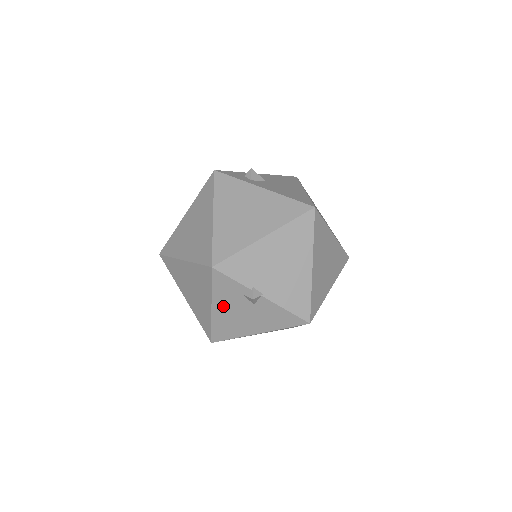
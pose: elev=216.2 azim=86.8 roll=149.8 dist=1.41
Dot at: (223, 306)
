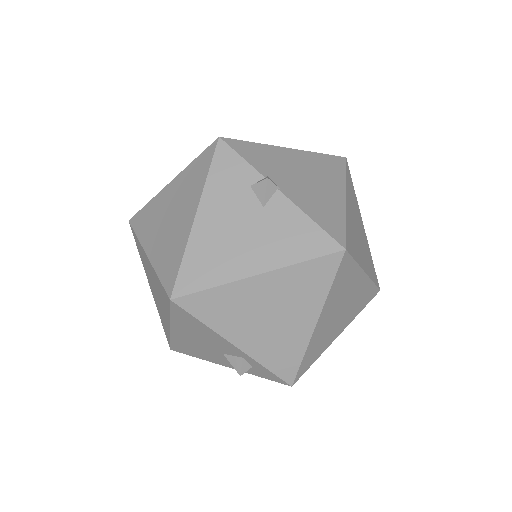
Dot at: (215, 210)
